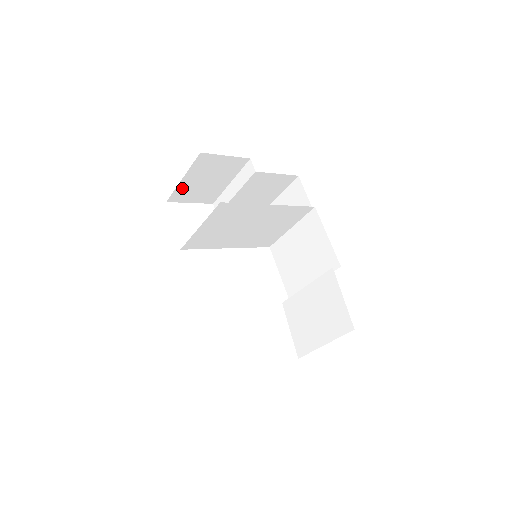
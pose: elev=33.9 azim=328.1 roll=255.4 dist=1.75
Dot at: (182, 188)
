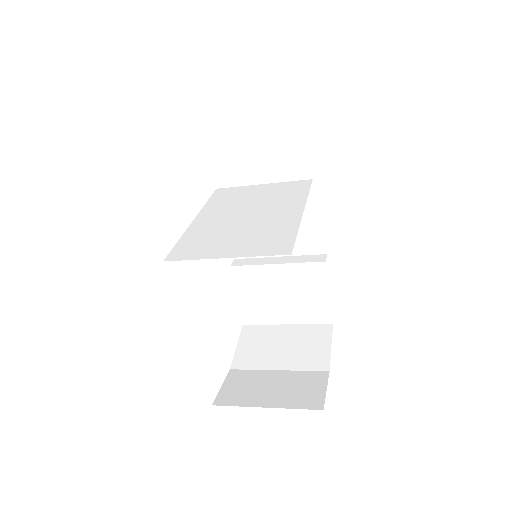
Dot at: occluded
